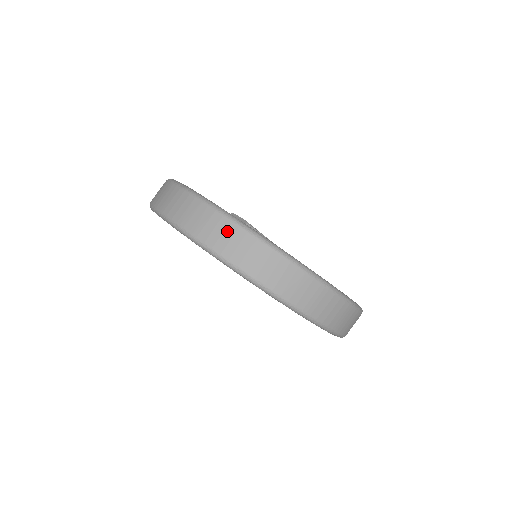
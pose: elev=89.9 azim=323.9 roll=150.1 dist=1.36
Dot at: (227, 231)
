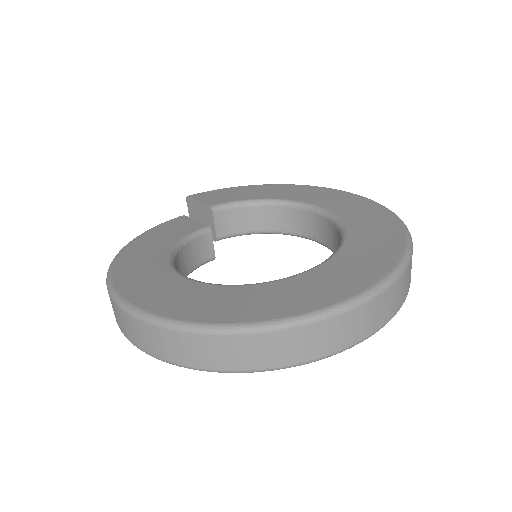
Dot at: (225, 347)
